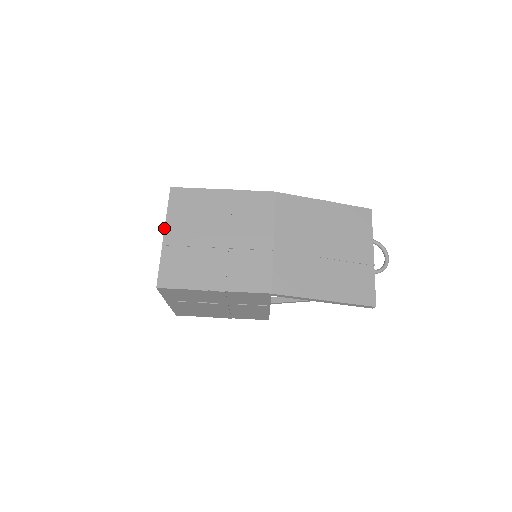
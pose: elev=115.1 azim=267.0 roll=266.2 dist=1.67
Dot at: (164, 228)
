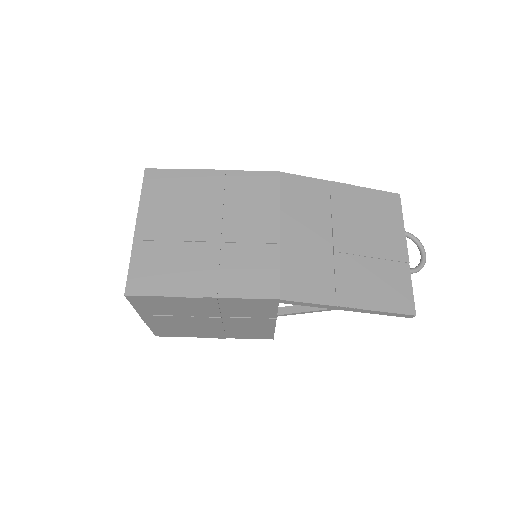
Dot at: (136, 218)
